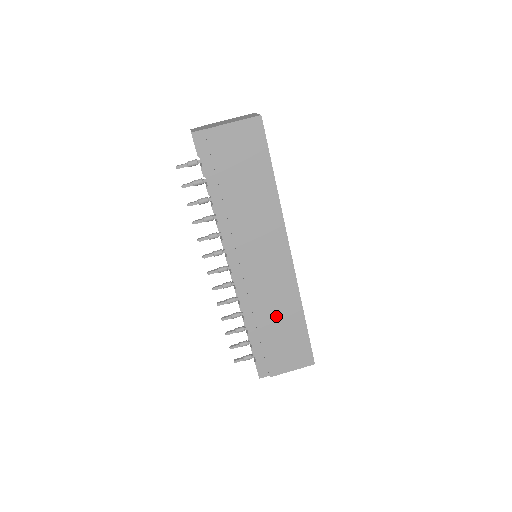
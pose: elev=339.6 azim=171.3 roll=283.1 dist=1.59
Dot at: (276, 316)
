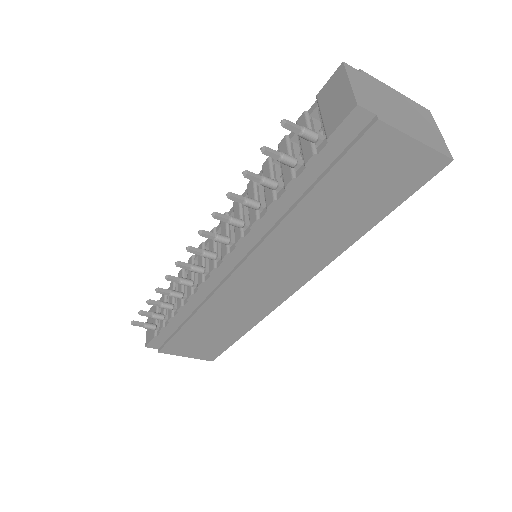
Dot at: (220, 321)
